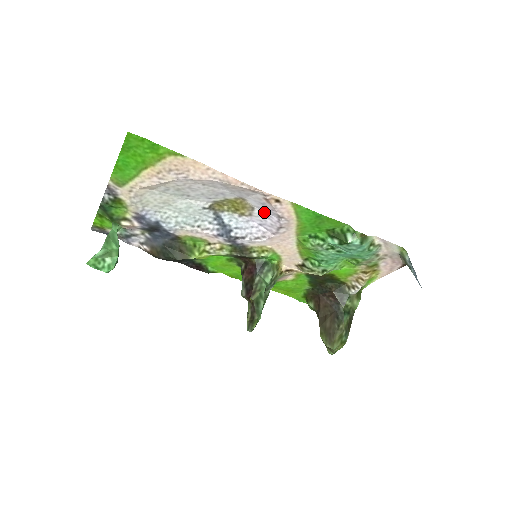
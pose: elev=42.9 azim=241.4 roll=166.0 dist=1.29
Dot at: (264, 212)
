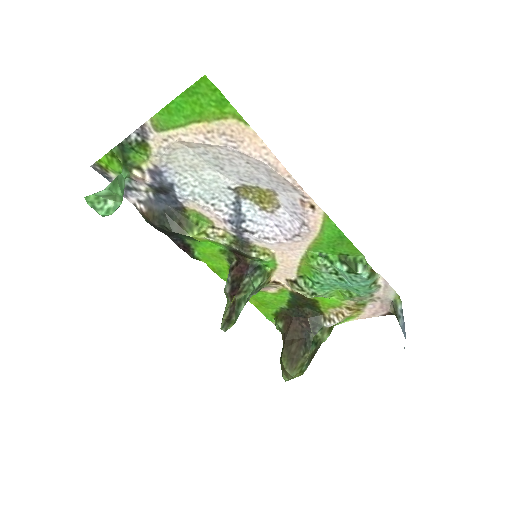
Dot at: (288, 214)
